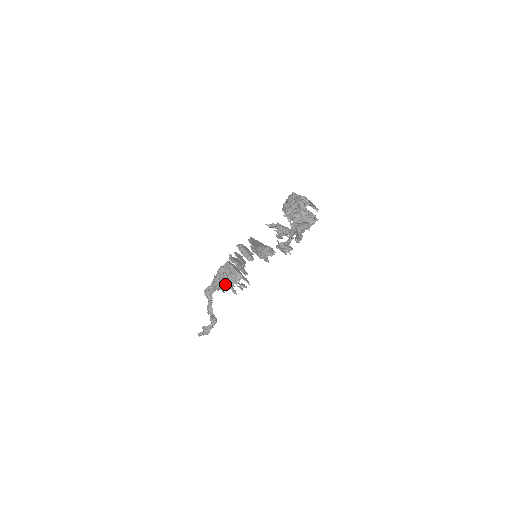
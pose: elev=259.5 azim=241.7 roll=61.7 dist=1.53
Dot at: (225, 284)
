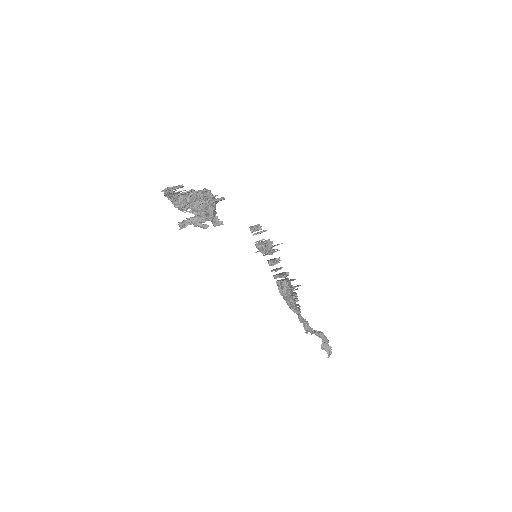
Dot at: (290, 299)
